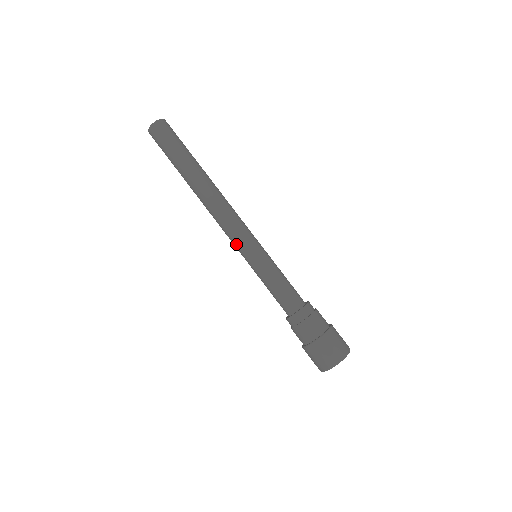
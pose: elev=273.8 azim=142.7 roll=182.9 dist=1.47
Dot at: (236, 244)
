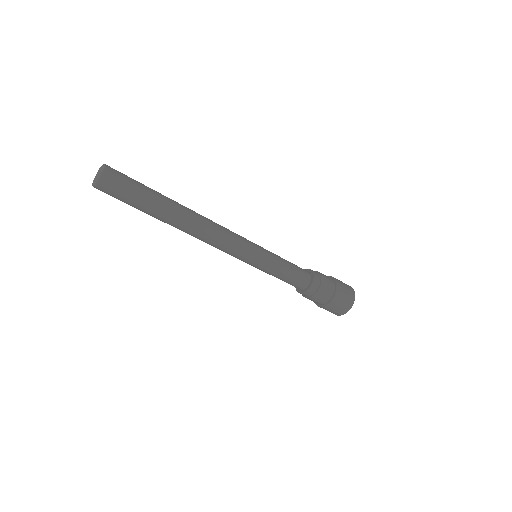
Dot at: occluded
